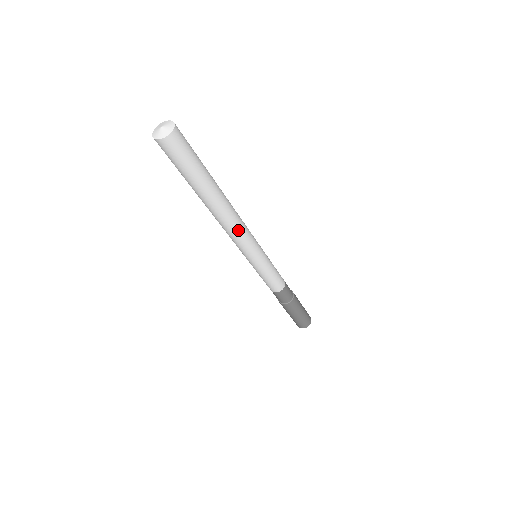
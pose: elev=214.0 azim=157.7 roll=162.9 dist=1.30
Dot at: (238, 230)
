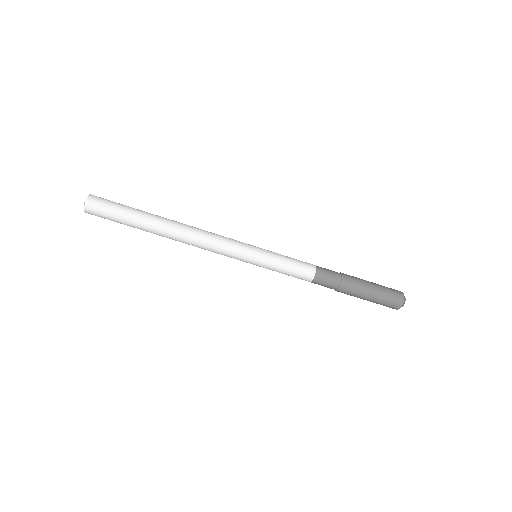
Dot at: (204, 241)
